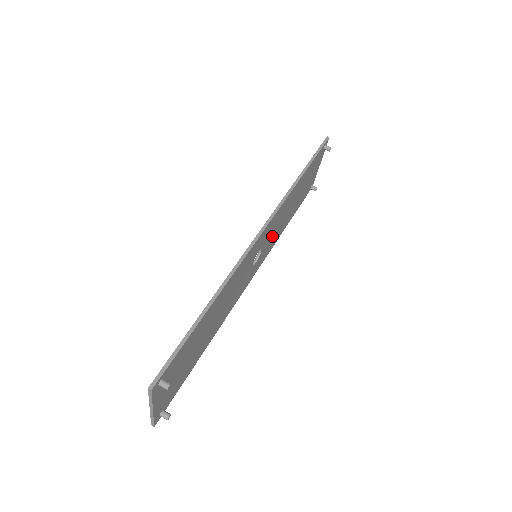
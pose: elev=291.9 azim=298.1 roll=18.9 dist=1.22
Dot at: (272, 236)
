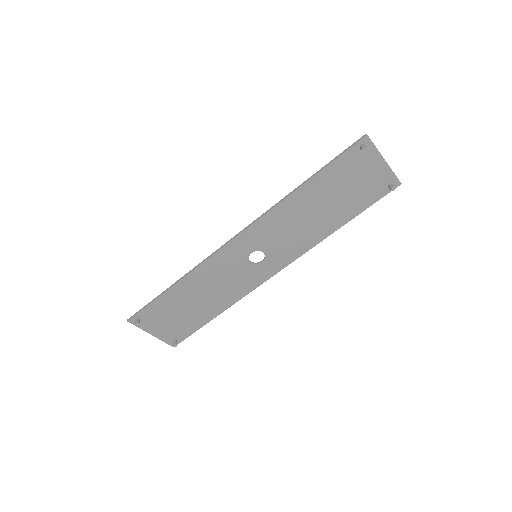
Dot at: (285, 240)
